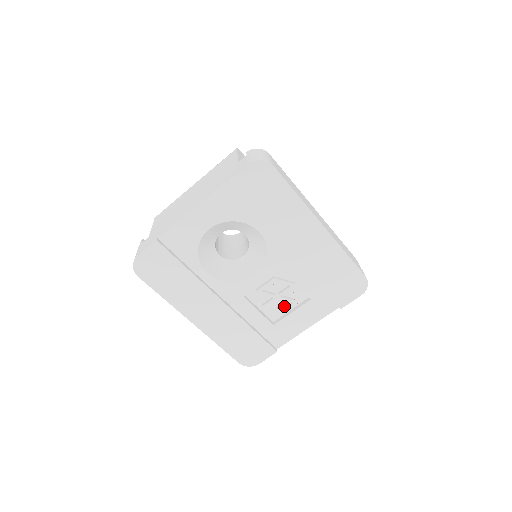
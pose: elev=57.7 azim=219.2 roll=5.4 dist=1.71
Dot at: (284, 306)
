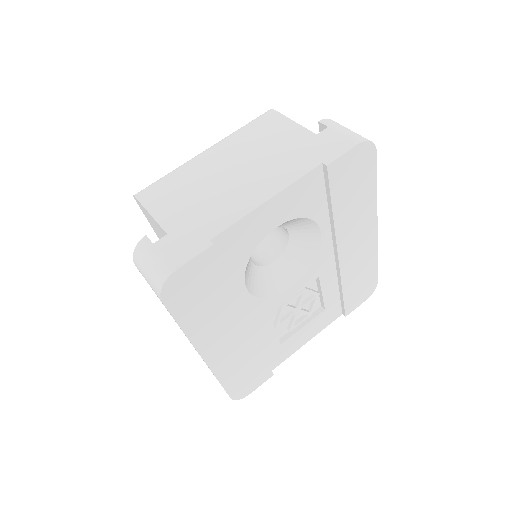
Dot at: occluded
